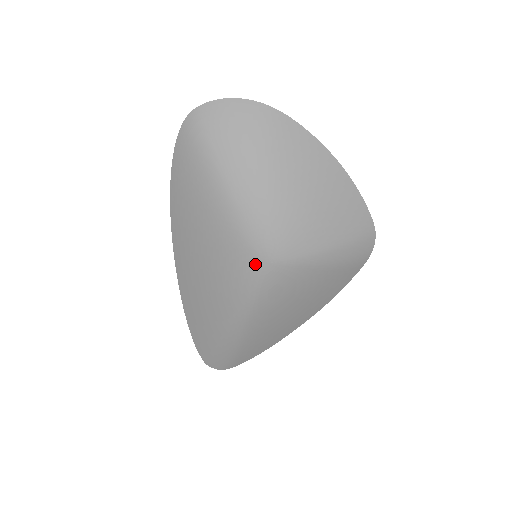
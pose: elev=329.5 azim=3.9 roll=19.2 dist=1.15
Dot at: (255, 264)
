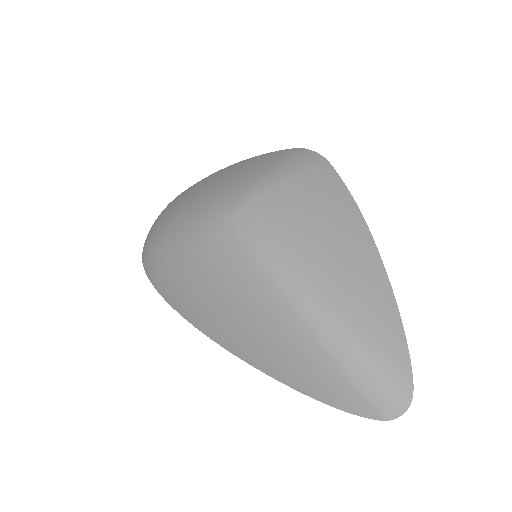
Dot at: (225, 233)
